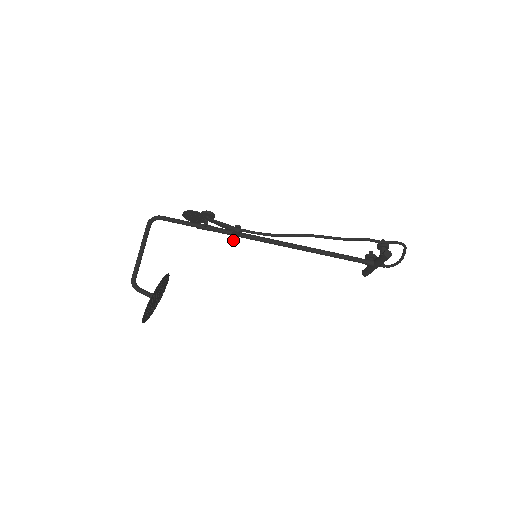
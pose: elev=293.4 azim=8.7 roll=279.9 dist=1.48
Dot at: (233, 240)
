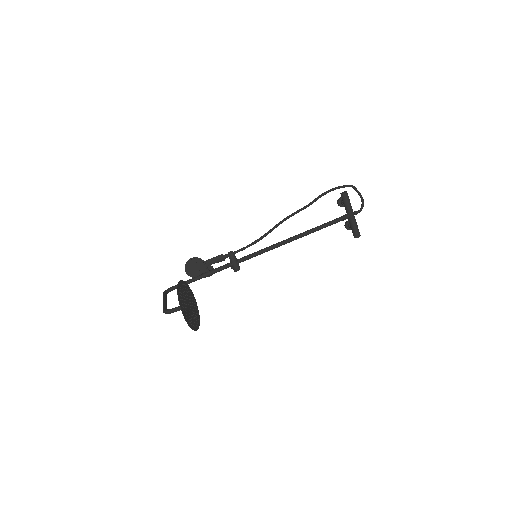
Dot at: occluded
